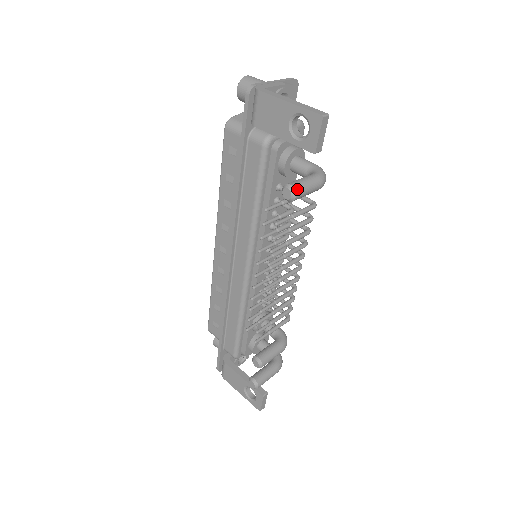
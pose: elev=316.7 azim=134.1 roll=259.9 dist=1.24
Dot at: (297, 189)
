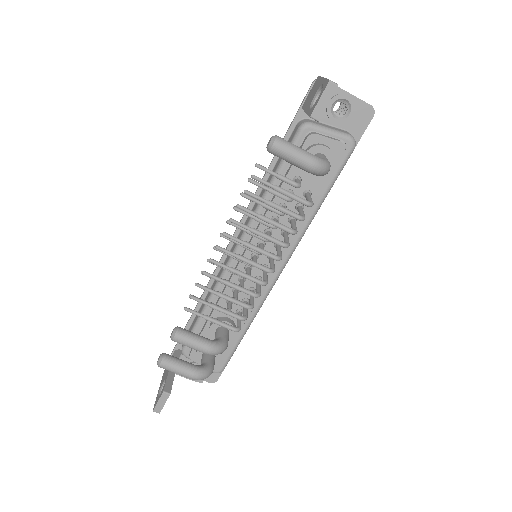
Dot at: (278, 140)
